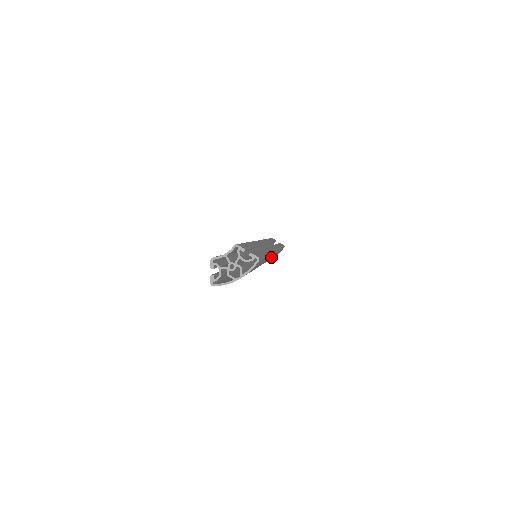
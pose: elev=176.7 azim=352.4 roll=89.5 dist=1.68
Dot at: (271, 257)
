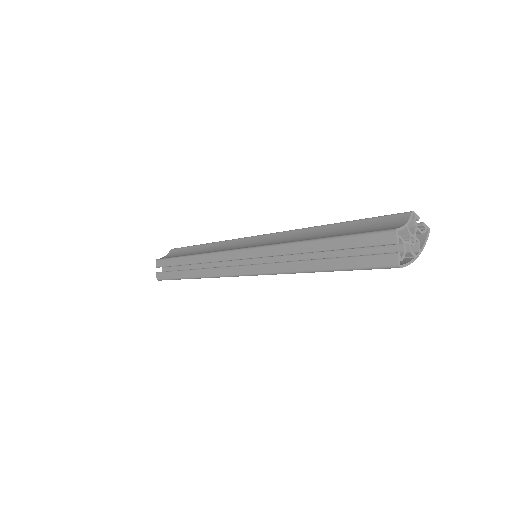
Dot at: occluded
